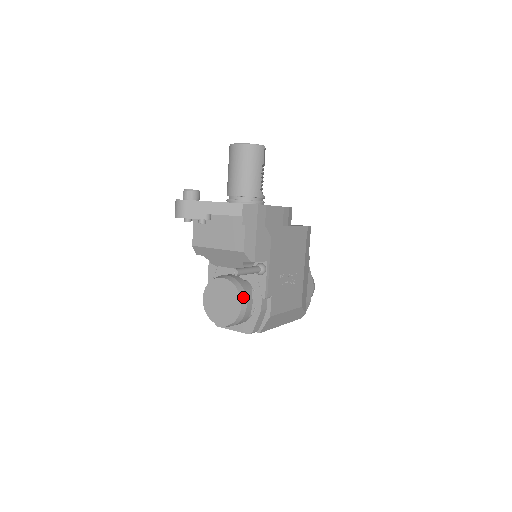
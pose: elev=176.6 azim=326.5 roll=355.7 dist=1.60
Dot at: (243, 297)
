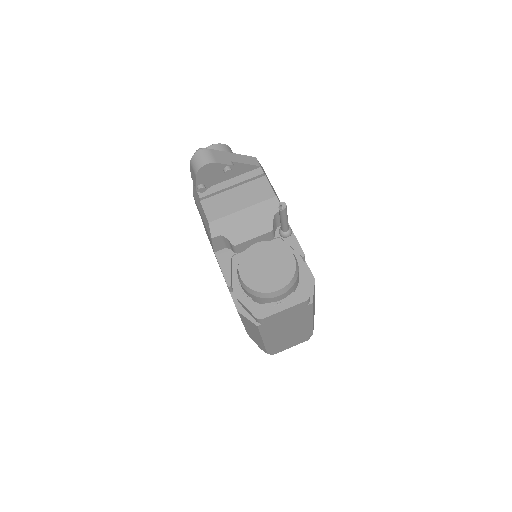
Dot at: (289, 249)
